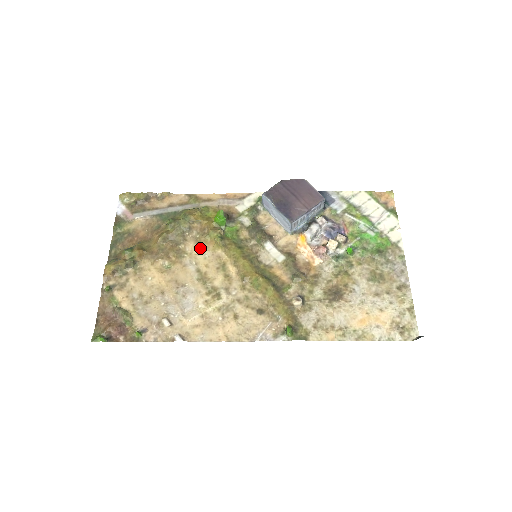
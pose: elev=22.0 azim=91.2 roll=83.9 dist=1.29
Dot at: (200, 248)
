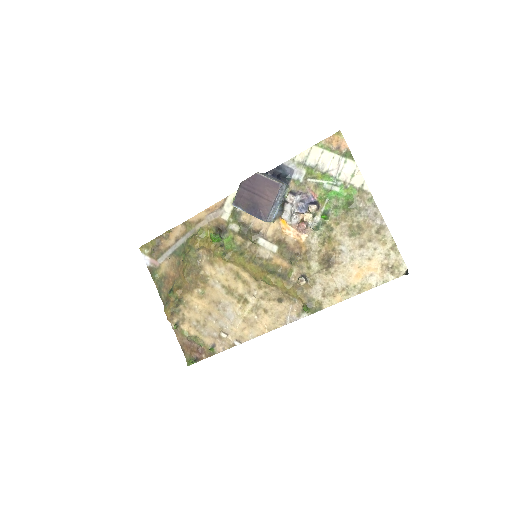
Dot at: (215, 268)
